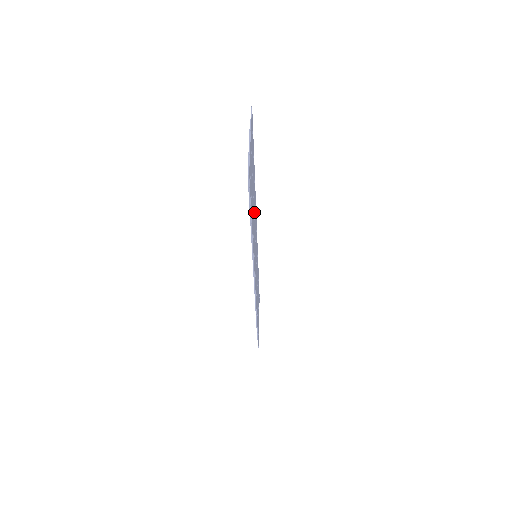
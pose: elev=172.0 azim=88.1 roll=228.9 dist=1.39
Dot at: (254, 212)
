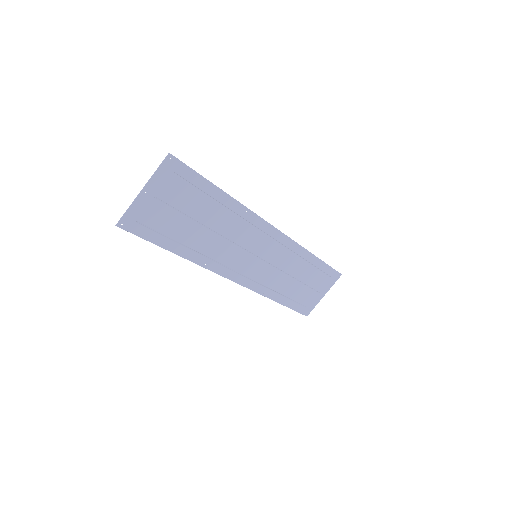
Dot at: (220, 229)
